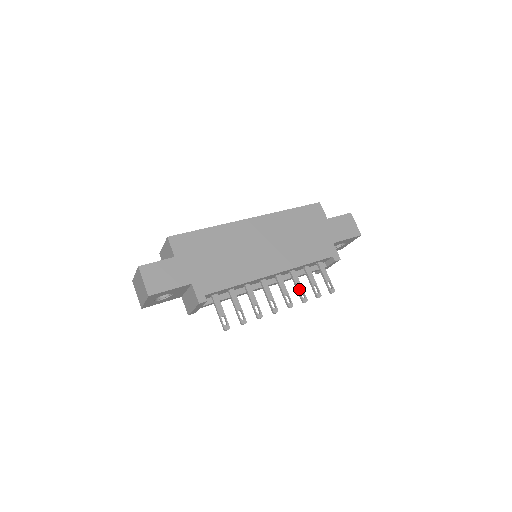
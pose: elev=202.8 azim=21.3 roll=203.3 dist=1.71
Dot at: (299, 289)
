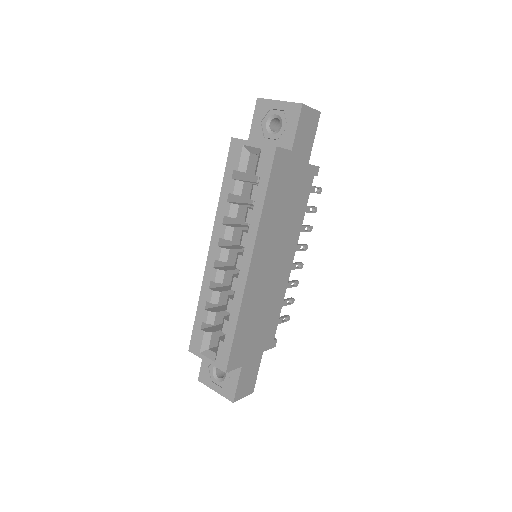
Dot at: (304, 231)
